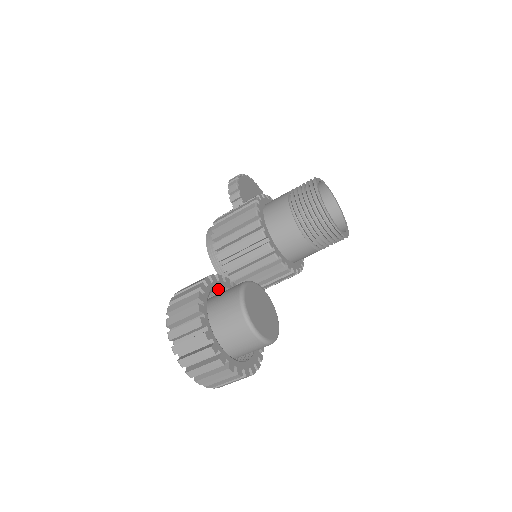
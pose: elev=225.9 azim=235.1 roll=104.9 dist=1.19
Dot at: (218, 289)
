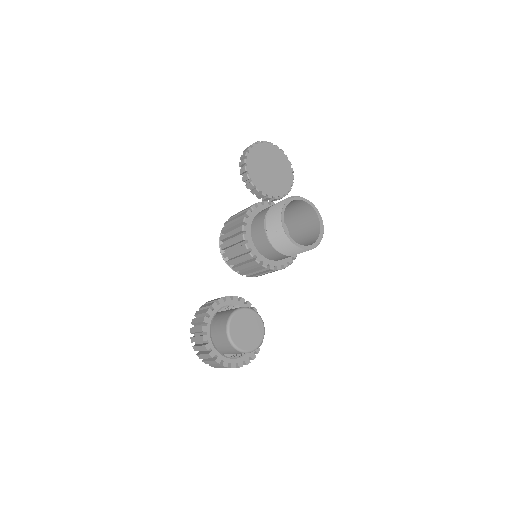
Dot at: (222, 307)
